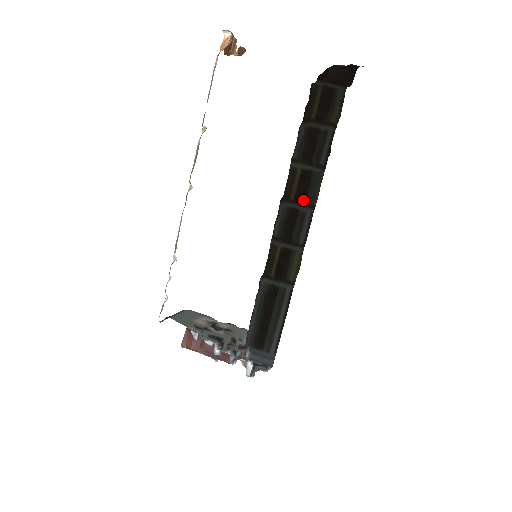
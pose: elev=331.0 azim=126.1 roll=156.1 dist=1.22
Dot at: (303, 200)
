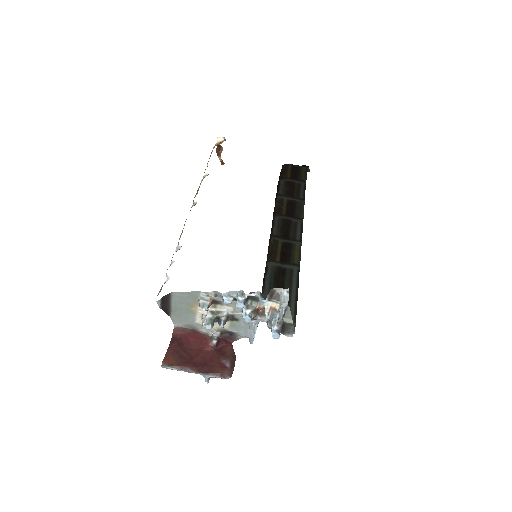
Dot at: (293, 215)
